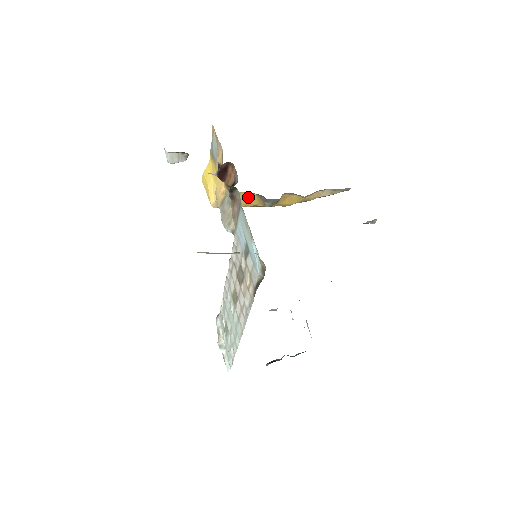
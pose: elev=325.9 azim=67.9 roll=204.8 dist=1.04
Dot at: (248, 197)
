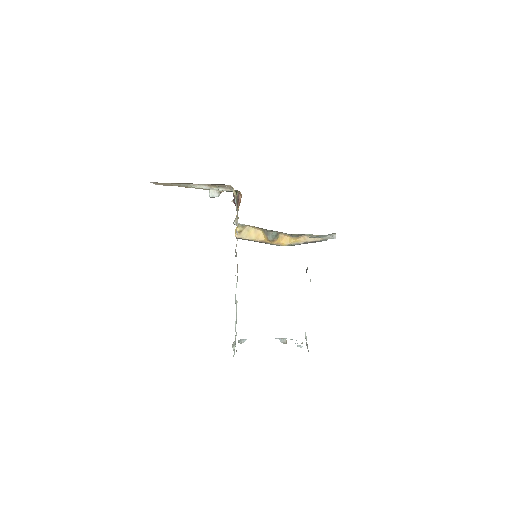
Dot at: (257, 233)
